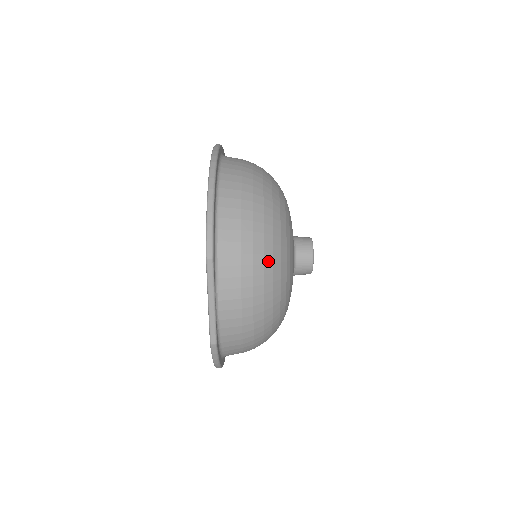
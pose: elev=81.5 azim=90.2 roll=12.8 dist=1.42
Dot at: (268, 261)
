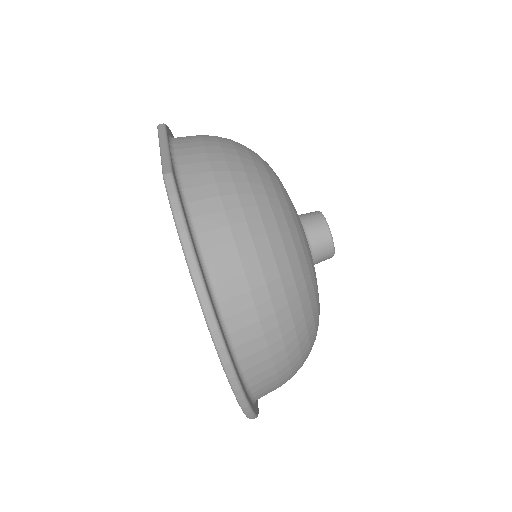
Dot at: occluded
